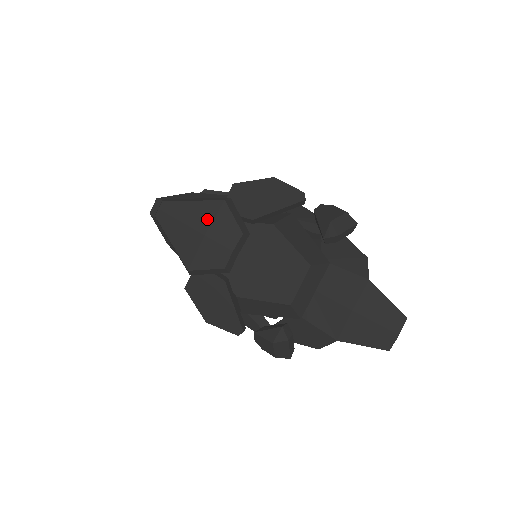
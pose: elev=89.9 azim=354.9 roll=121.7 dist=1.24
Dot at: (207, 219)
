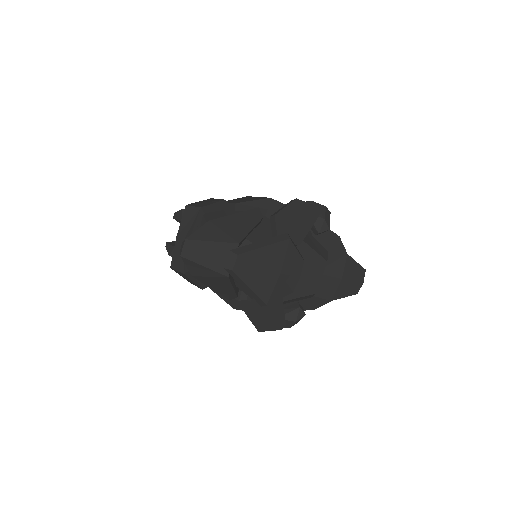
Dot at: (280, 259)
